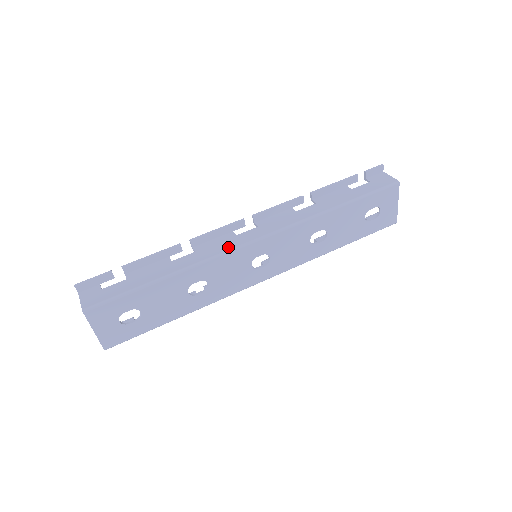
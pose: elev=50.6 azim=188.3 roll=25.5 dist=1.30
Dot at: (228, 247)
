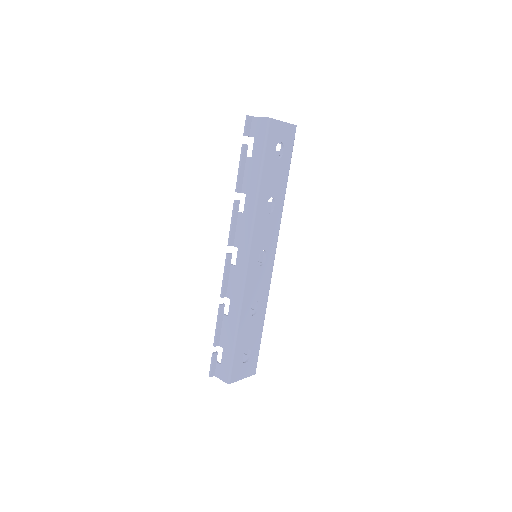
Dot at: (241, 280)
